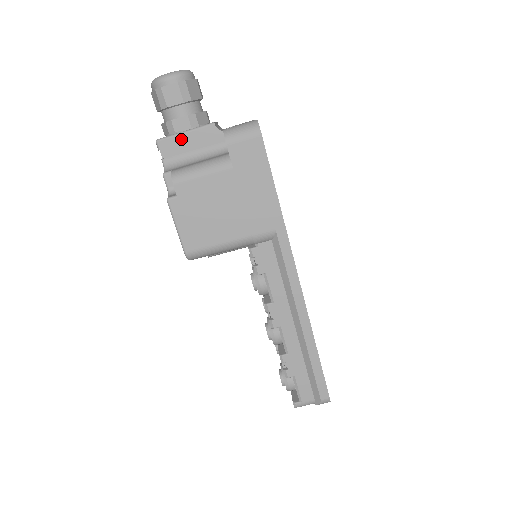
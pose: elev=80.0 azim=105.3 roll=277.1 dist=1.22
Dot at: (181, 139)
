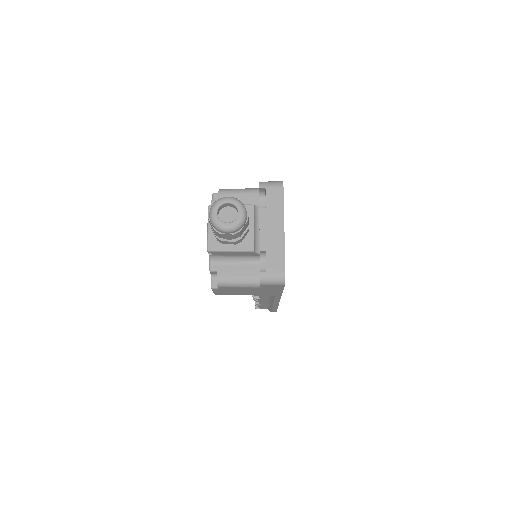
Dot at: (227, 253)
